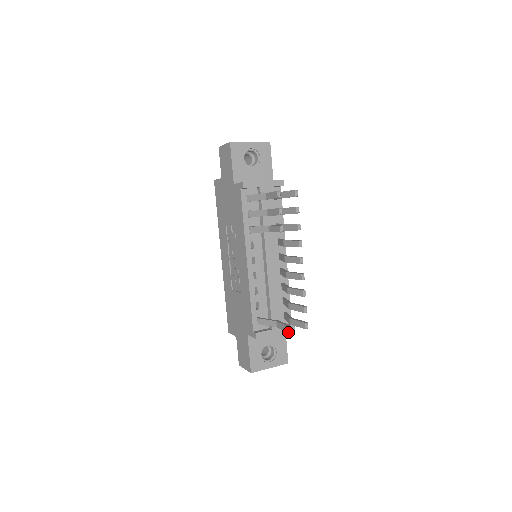
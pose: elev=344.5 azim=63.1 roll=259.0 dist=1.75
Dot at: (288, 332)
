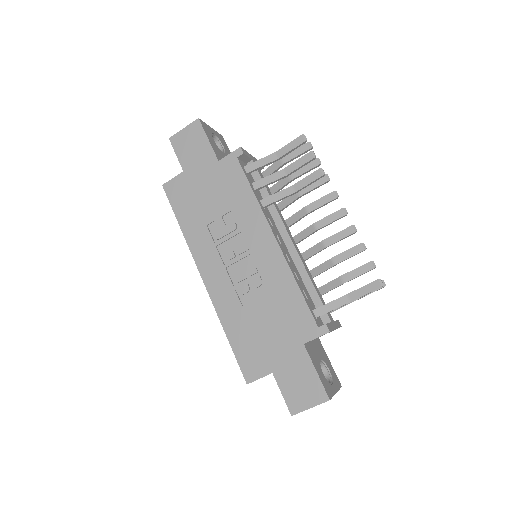
Dot at: (381, 286)
